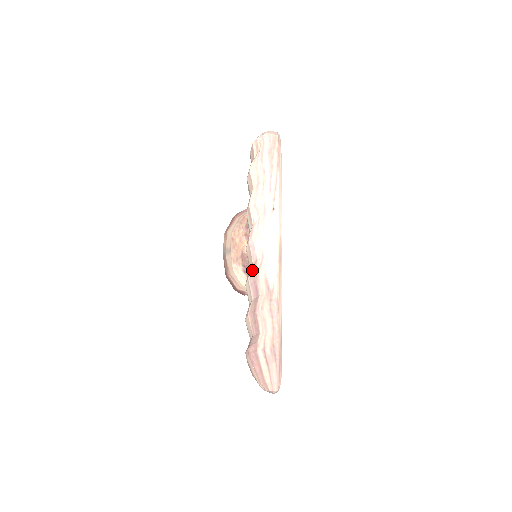
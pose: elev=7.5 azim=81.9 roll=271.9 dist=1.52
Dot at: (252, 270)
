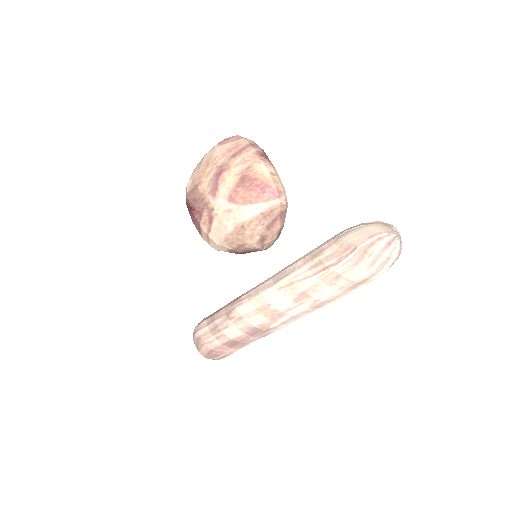
Dot at: (263, 326)
